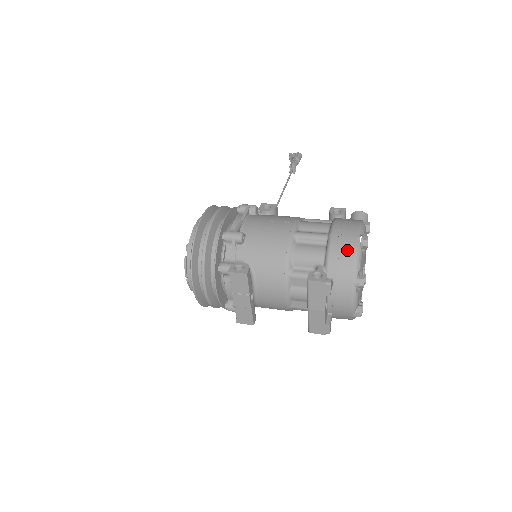
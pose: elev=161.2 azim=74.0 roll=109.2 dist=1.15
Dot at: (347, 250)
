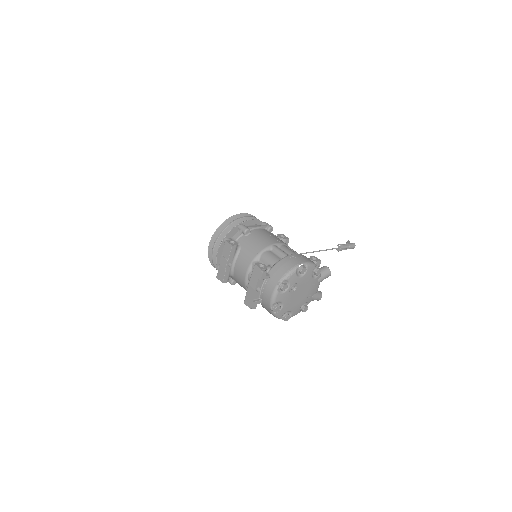
Dot at: (288, 265)
